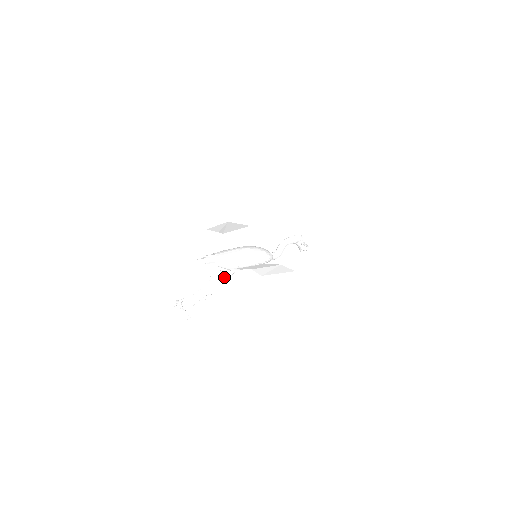
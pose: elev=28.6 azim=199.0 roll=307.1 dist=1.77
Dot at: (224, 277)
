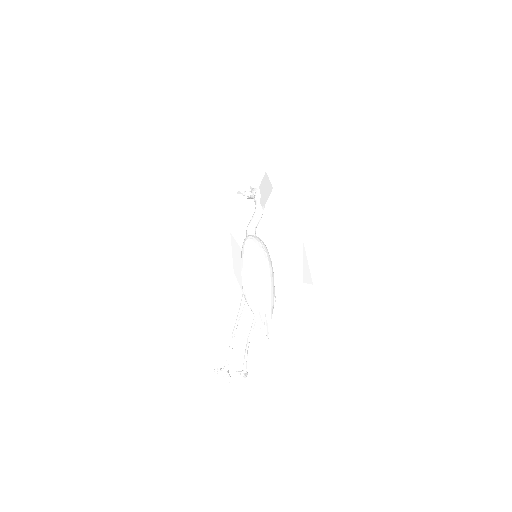
Dot at: occluded
